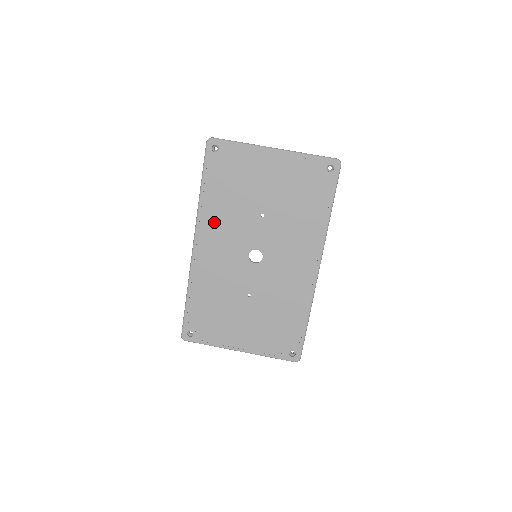
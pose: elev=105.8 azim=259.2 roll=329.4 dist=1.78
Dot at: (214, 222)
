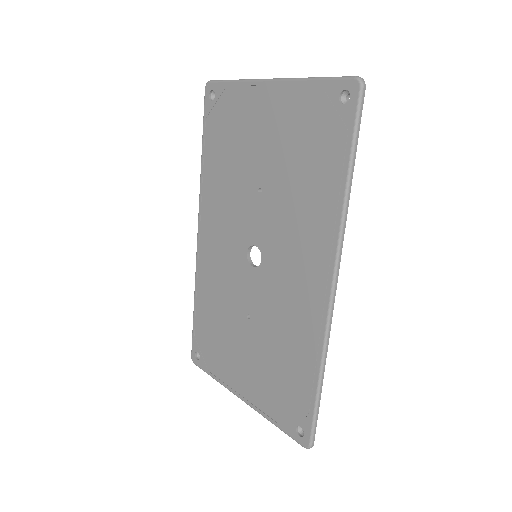
Dot at: (213, 202)
